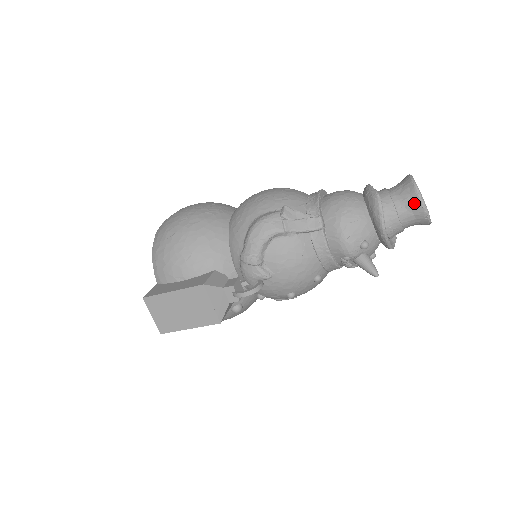
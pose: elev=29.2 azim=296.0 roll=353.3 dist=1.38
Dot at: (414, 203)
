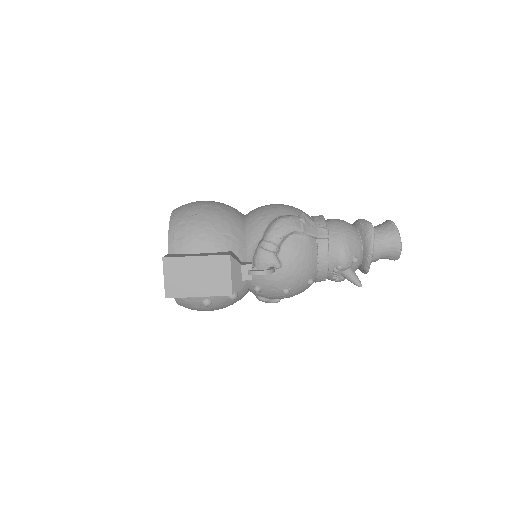
Dot at: (394, 238)
